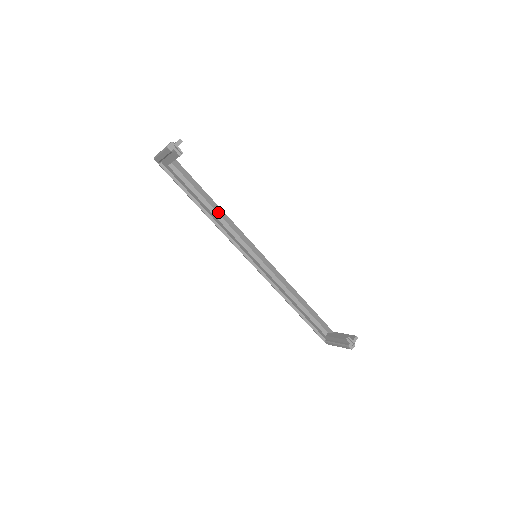
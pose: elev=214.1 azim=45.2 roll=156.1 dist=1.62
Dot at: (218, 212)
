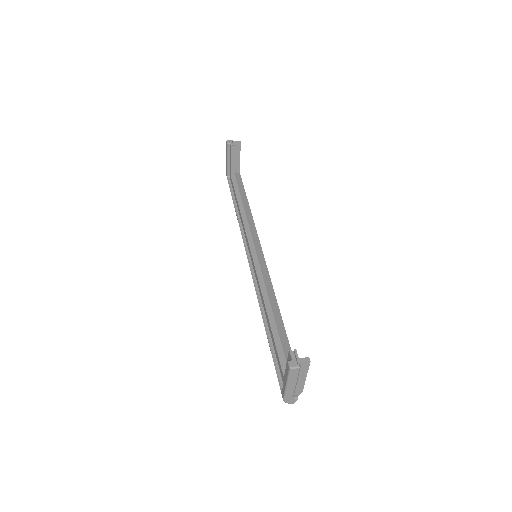
Dot at: (246, 213)
